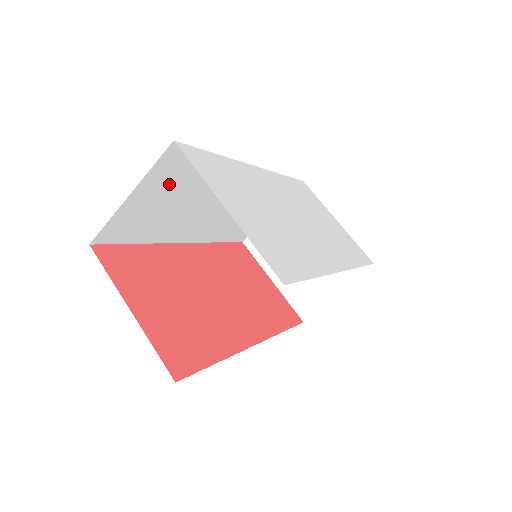
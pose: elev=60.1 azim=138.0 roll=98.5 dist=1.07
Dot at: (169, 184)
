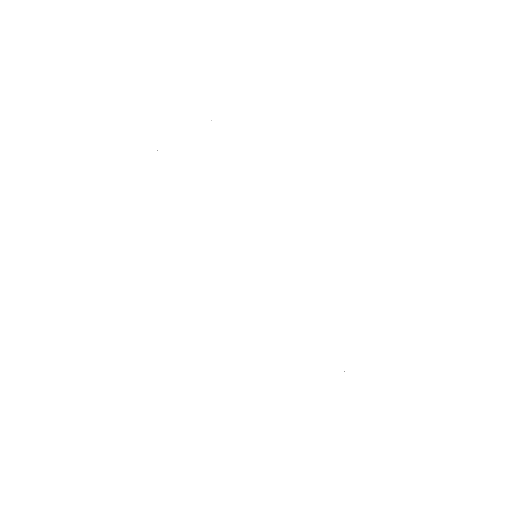
Dot at: occluded
